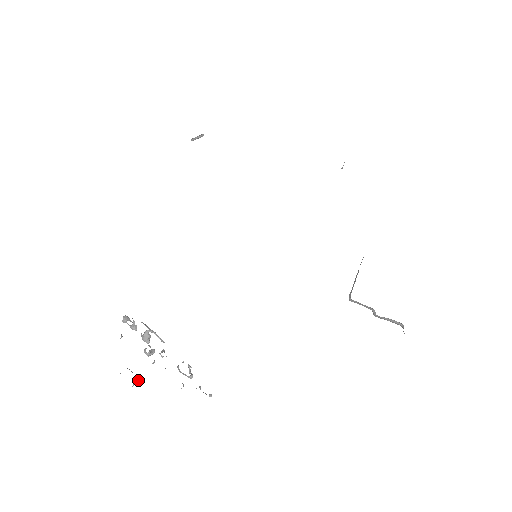
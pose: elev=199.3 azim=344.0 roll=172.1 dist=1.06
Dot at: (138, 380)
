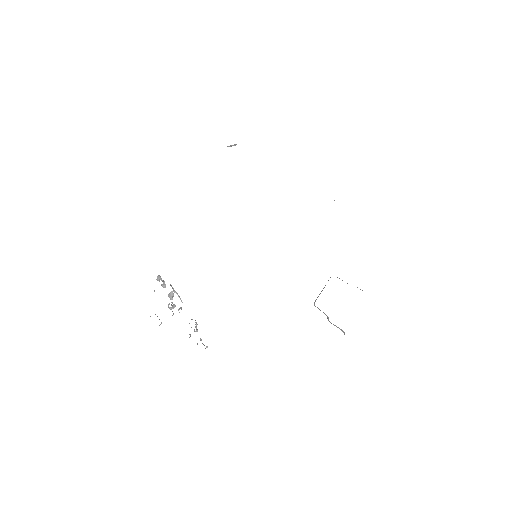
Dot at: occluded
